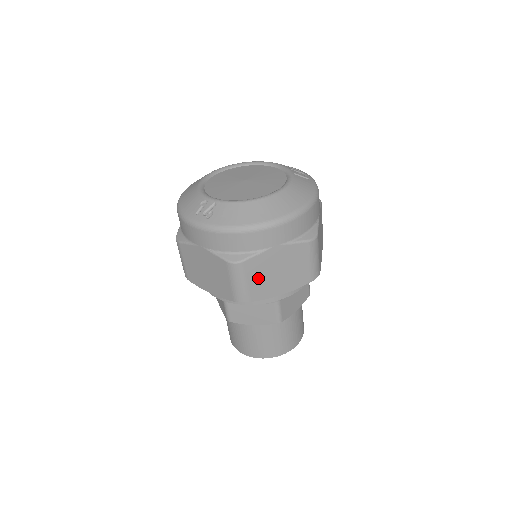
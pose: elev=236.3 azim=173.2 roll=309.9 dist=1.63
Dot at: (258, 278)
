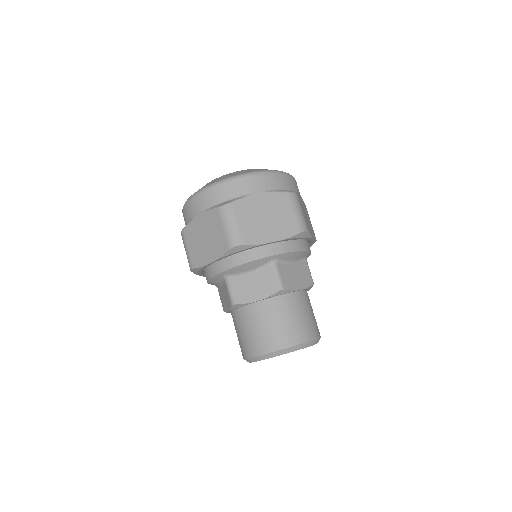
Dot at: (247, 221)
